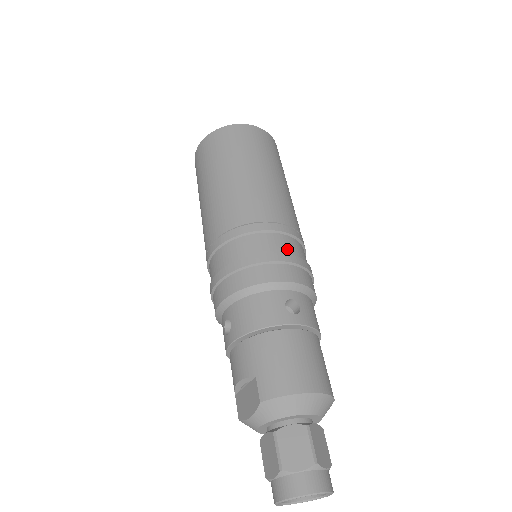
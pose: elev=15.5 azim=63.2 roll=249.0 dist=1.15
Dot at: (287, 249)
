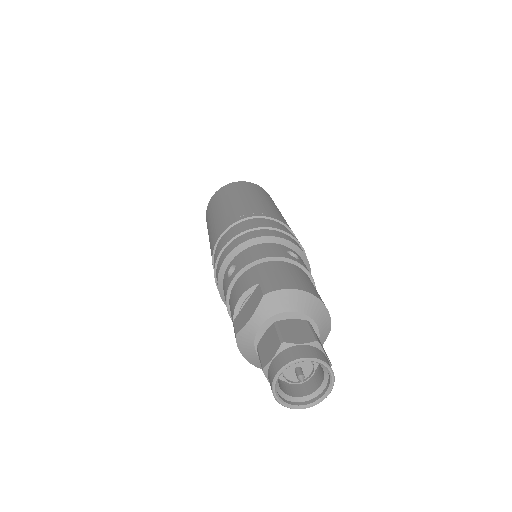
Dot at: occluded
